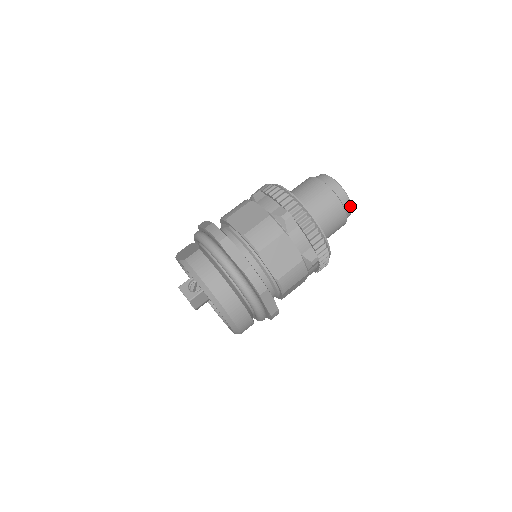
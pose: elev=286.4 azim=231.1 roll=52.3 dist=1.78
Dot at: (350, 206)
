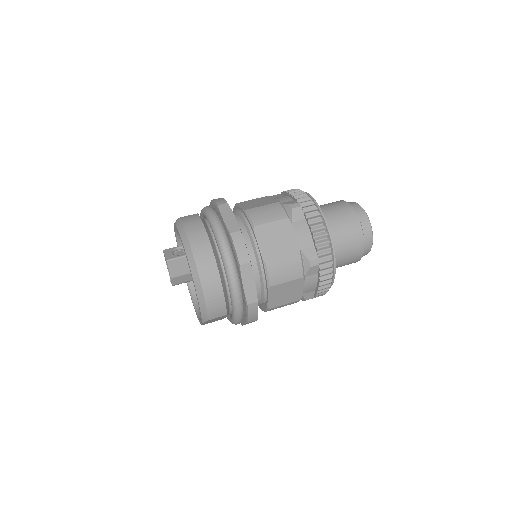
Dot at: (371, 234)
